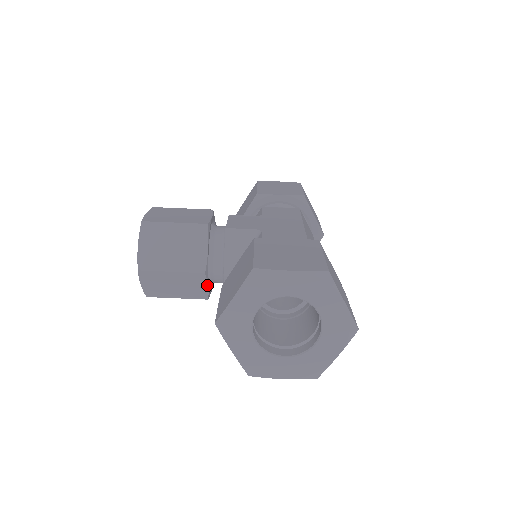
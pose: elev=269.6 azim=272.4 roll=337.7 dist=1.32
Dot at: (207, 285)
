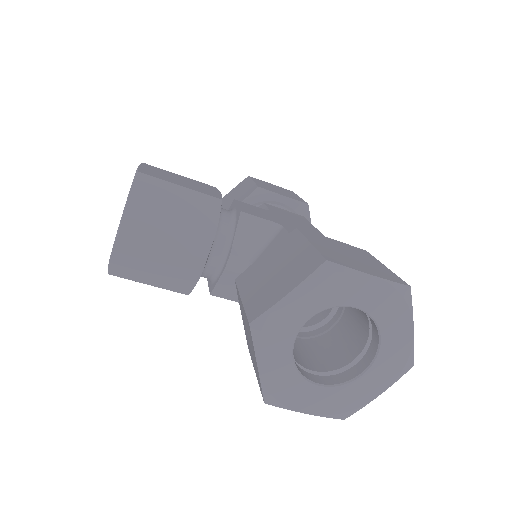
Dot at: (199, 276)
